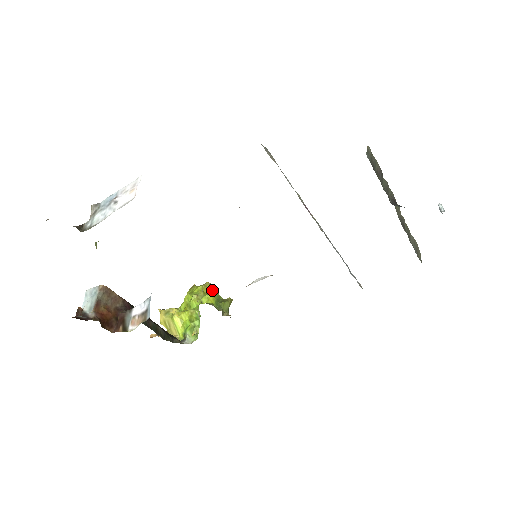
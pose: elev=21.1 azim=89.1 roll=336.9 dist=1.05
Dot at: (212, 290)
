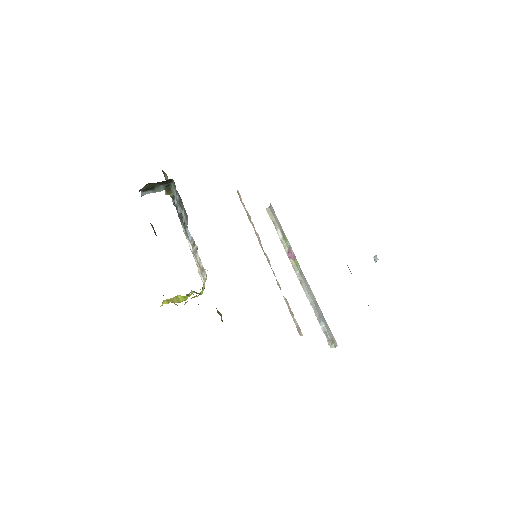
Dot at: occluded
